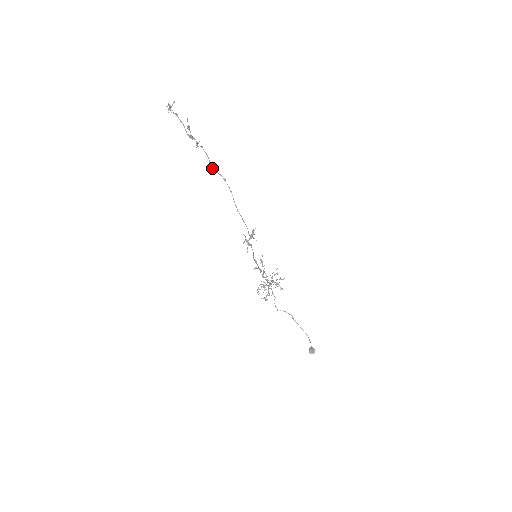
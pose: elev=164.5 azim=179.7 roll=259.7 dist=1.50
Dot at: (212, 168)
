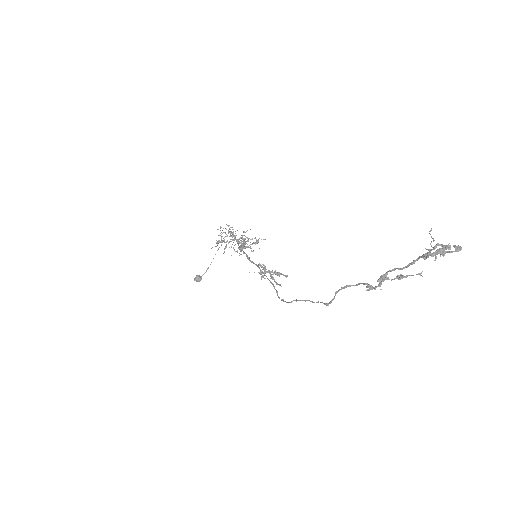
Dot at: occluded
